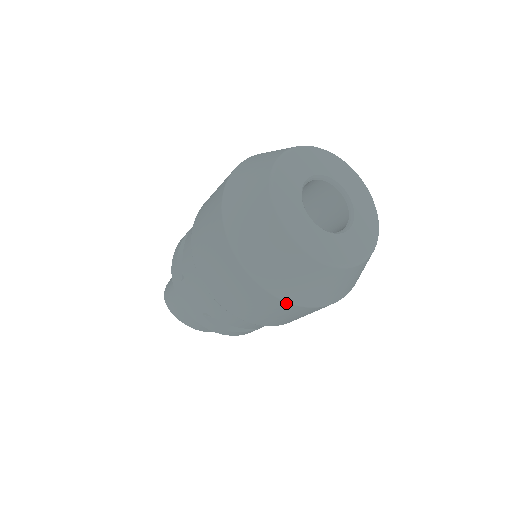
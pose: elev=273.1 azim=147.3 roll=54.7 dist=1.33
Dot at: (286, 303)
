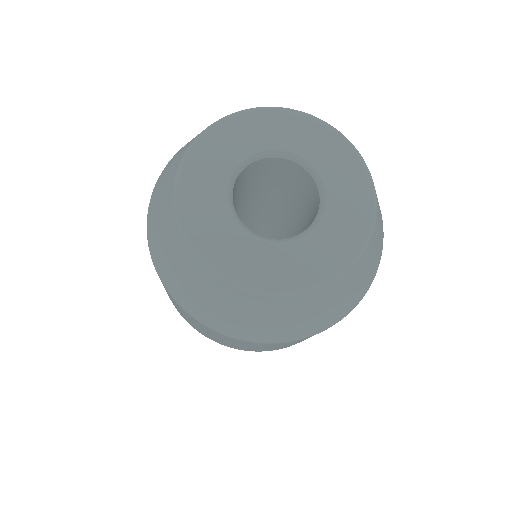
Dot at: (302, 339)
